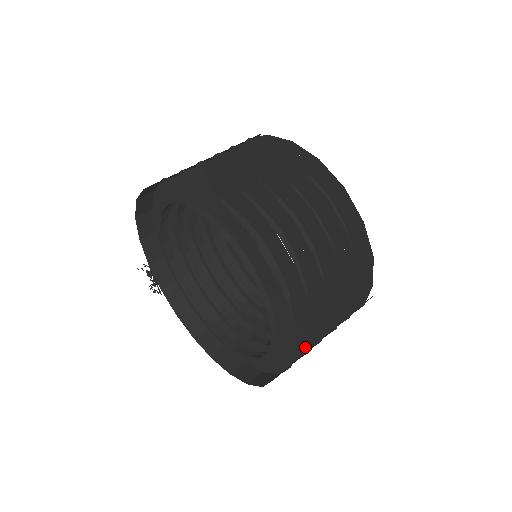
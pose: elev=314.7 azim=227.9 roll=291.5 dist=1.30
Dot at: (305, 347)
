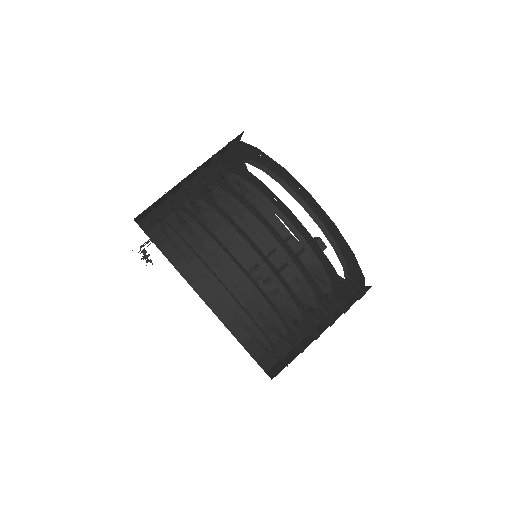
Dot at: occluded
